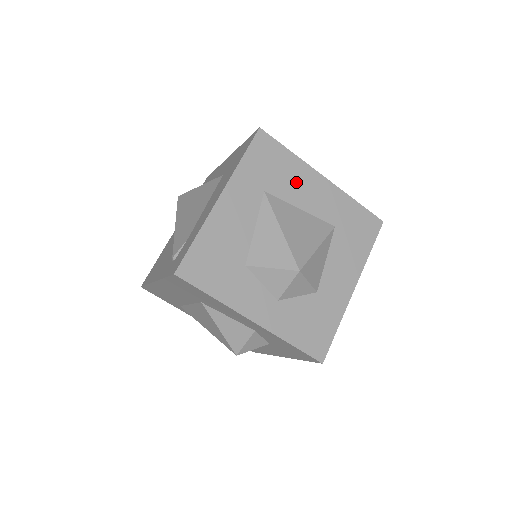
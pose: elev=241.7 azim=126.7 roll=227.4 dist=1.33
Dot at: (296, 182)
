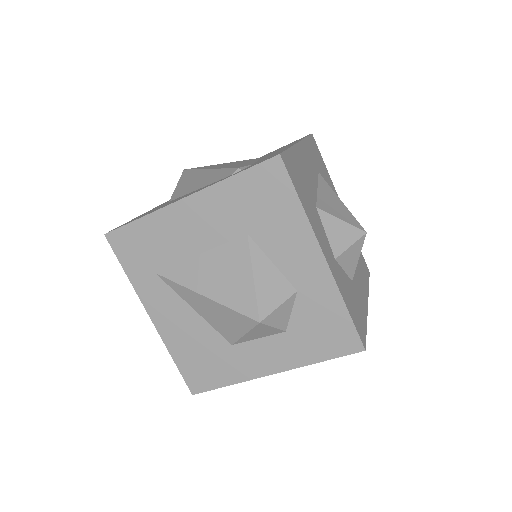
Dot at: occluded
